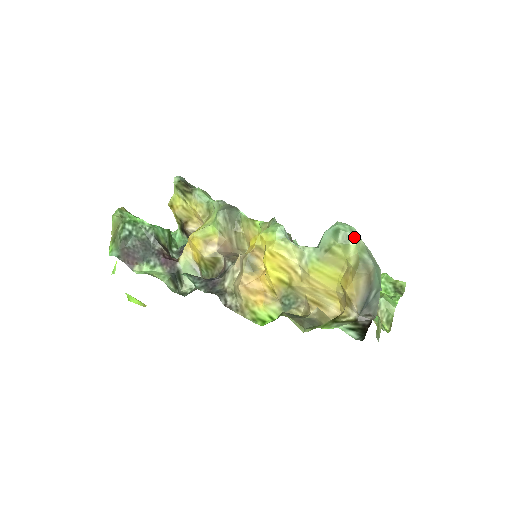
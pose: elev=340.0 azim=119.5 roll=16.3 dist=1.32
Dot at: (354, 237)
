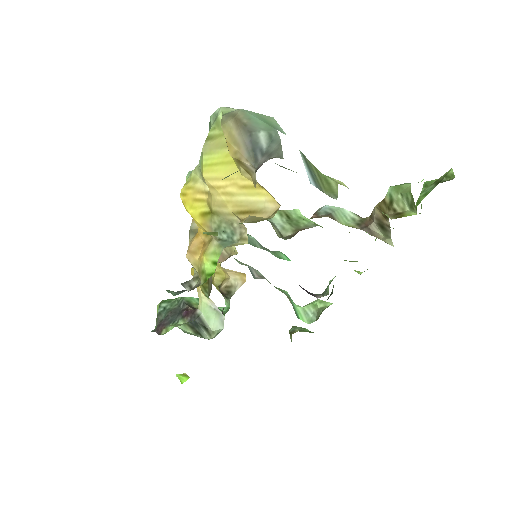
Dot at: (220, 109)
